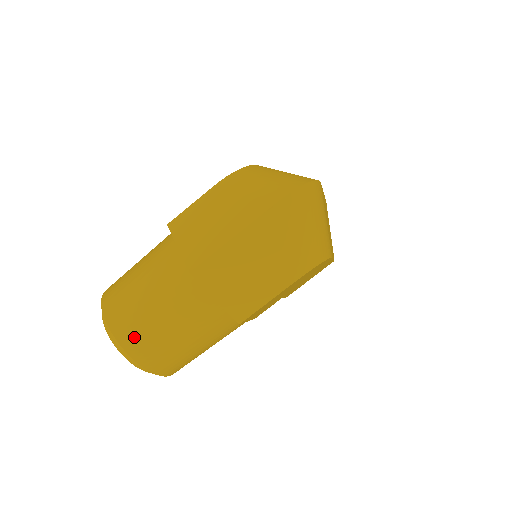
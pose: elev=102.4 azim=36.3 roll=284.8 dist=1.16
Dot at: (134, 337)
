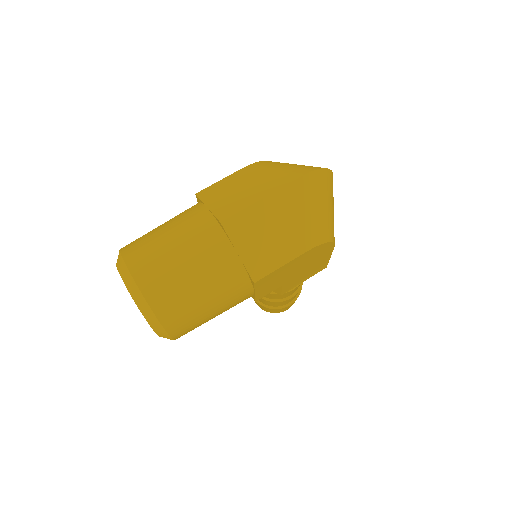
Dot at: (154, 280)
